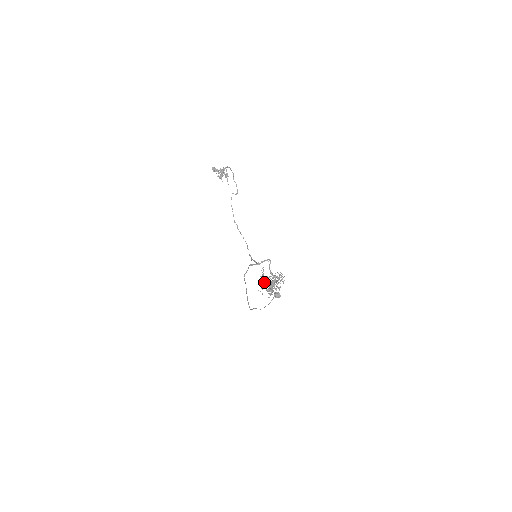
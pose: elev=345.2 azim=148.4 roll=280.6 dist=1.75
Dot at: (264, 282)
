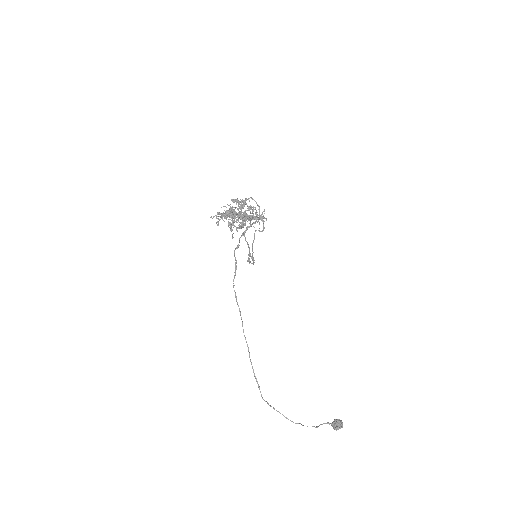
Dot at: occluded
